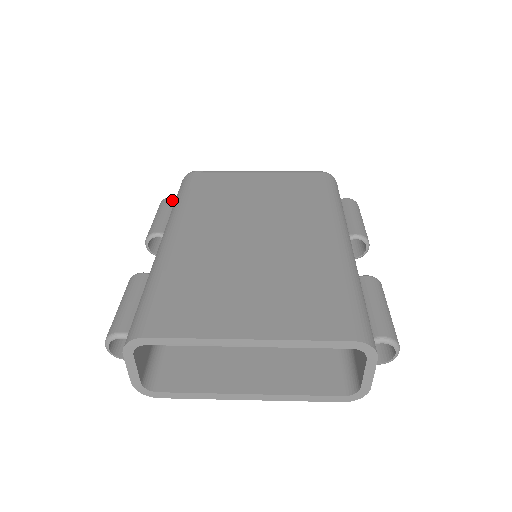
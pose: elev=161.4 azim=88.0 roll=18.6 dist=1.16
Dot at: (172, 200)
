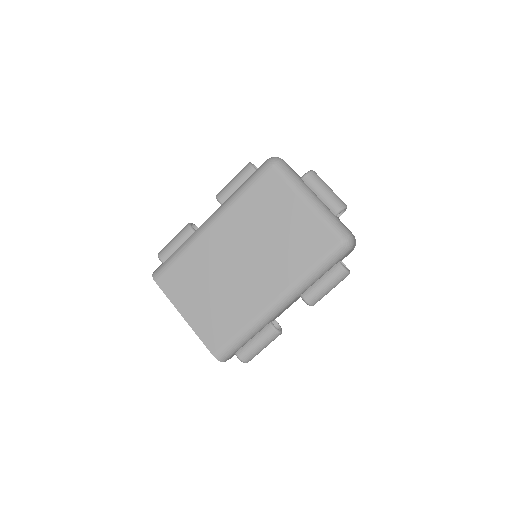
Dot at: (250, 173)
